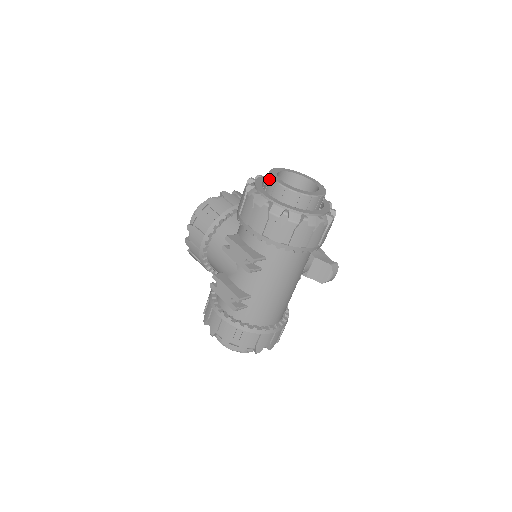
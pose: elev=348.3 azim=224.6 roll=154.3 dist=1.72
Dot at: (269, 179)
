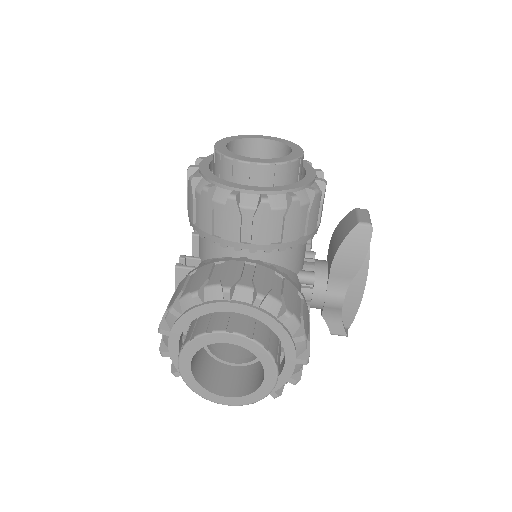
Dot at: (184, 343)
